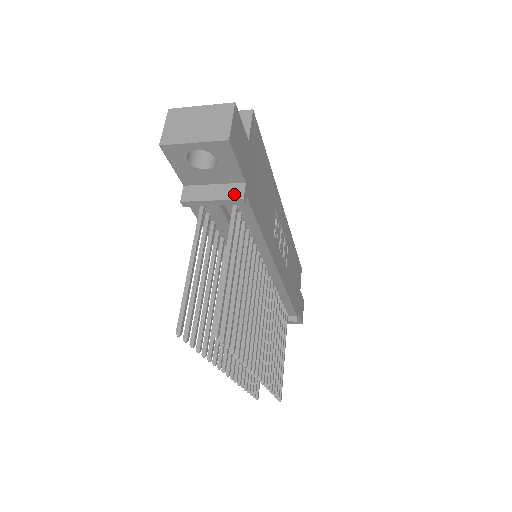
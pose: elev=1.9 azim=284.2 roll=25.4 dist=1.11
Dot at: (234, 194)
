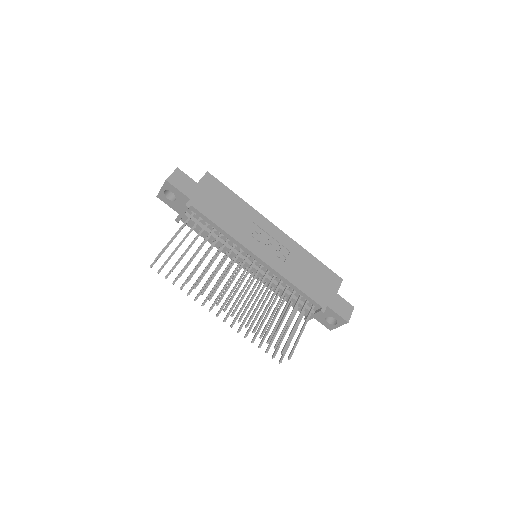
Dot at: (185, 206)
